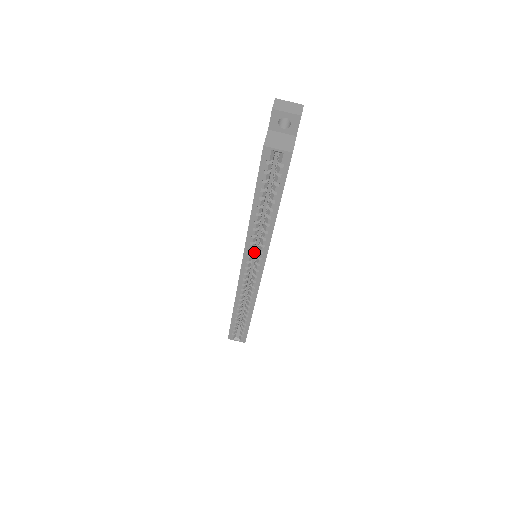
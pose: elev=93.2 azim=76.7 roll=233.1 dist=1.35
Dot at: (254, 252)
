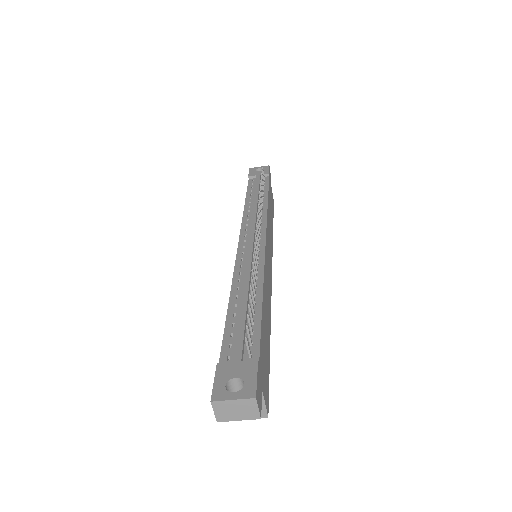
Dot at: occluded
